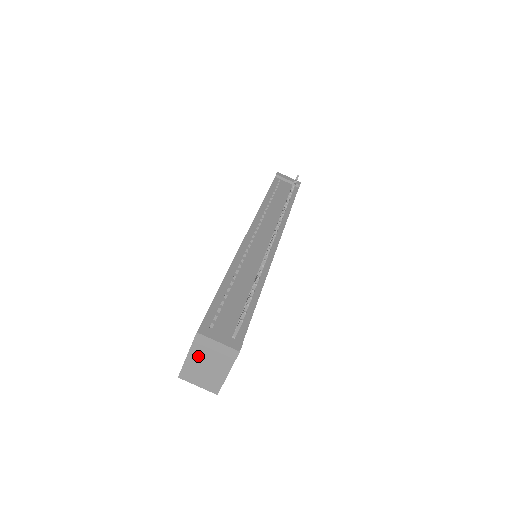
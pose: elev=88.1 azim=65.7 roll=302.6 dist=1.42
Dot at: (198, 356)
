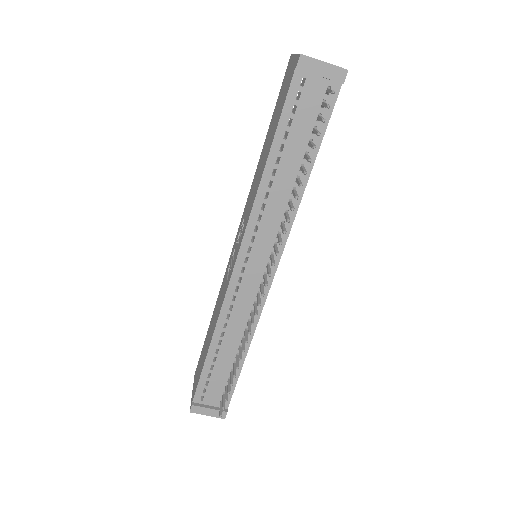
Dot at: occluded
